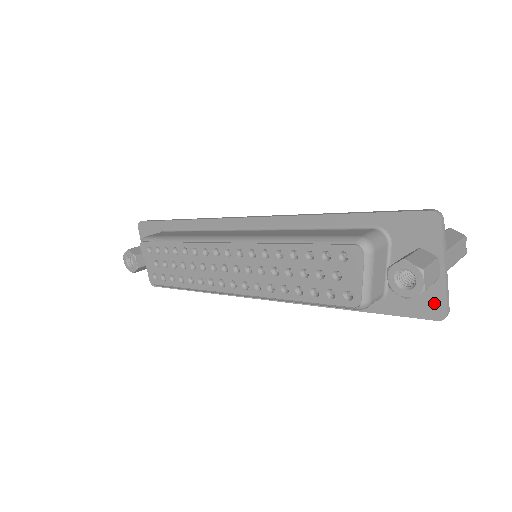
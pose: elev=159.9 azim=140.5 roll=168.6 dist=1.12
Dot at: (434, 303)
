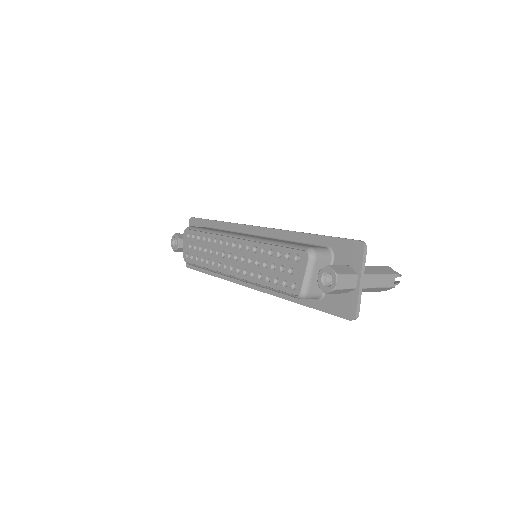
Dot at: (350, 307)
